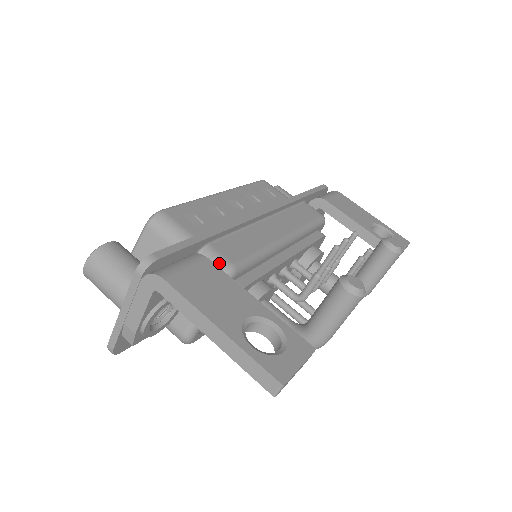
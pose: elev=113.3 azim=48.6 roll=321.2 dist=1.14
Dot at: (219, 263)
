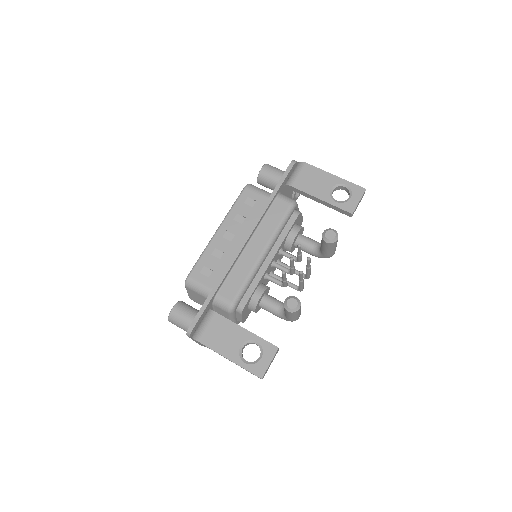
Dot at: (225, 305)
